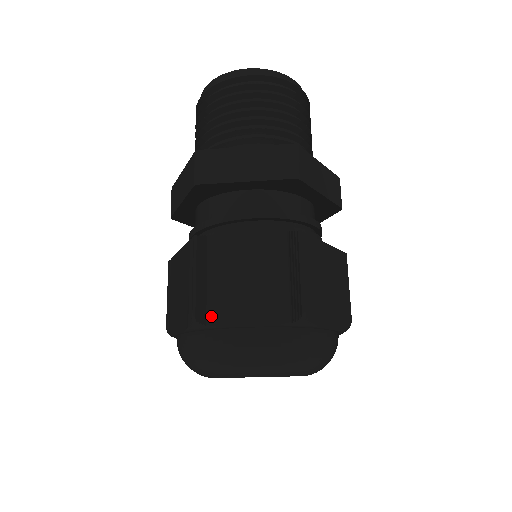
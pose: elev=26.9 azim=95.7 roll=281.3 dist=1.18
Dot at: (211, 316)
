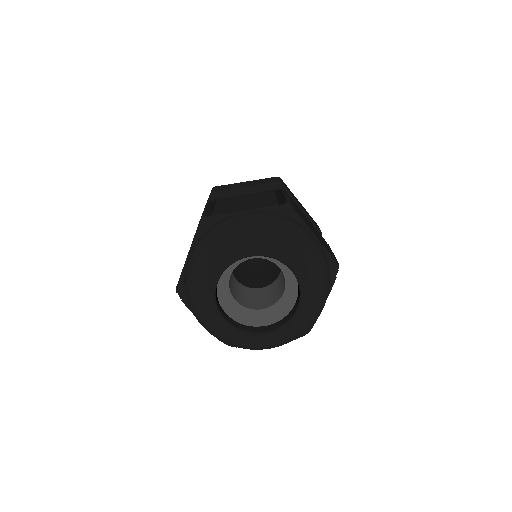
Dot at: (216, 213)
